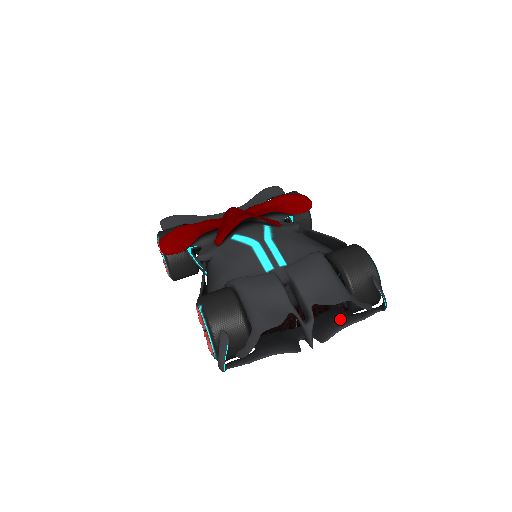
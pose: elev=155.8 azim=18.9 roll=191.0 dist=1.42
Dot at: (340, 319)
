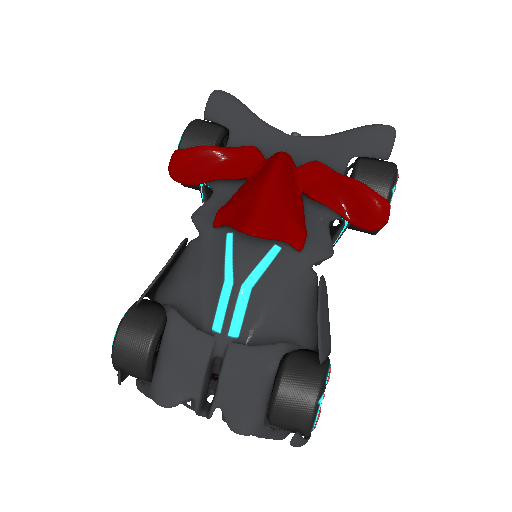
Dot at: occluded
